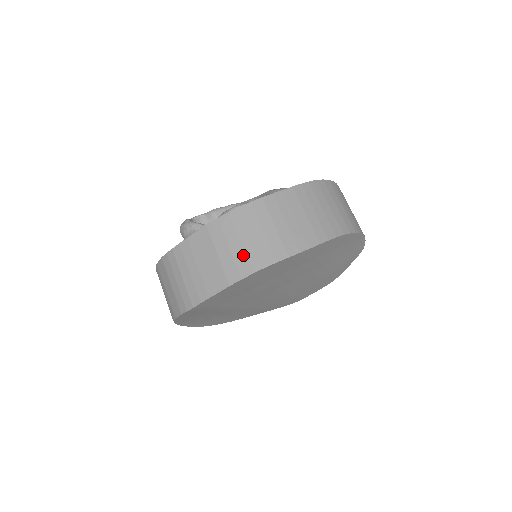
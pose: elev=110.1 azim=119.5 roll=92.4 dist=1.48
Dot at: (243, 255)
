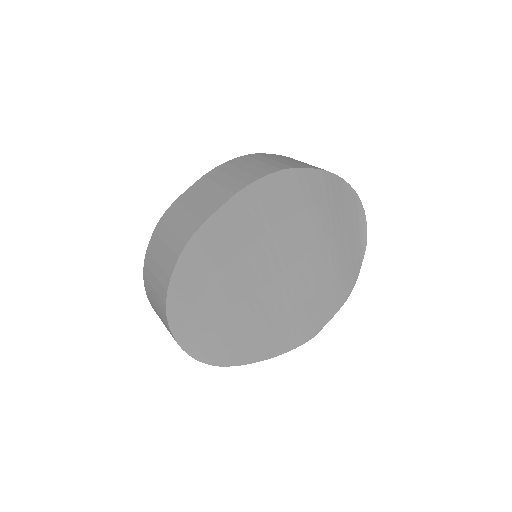
Dot at: (246, 174)
